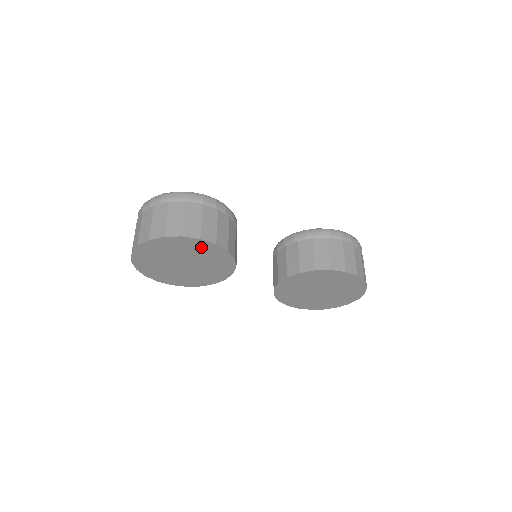
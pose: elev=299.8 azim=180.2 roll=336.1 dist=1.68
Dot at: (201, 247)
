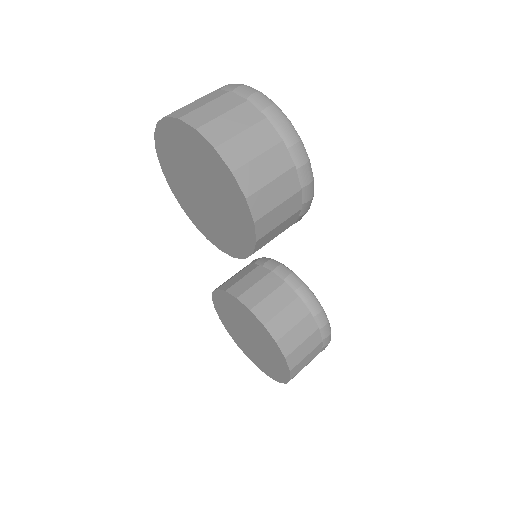
Dot at: (241, 220)
